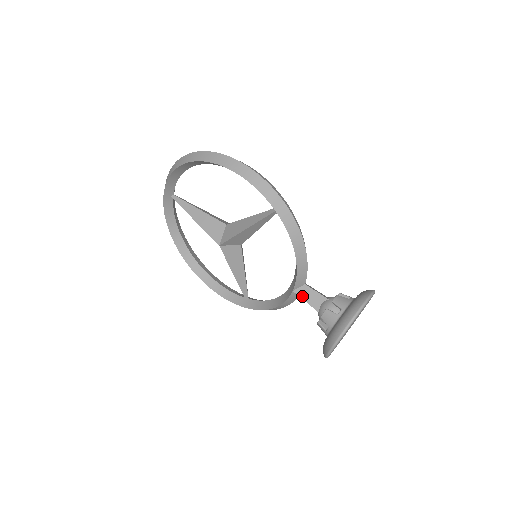
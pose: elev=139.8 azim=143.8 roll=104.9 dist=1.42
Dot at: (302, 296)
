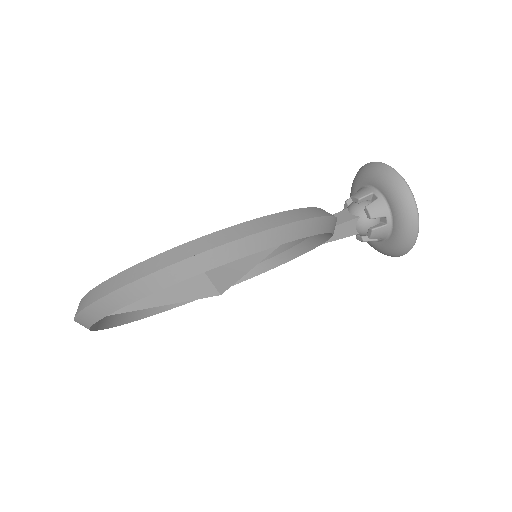
Dot at: (334, 239)
